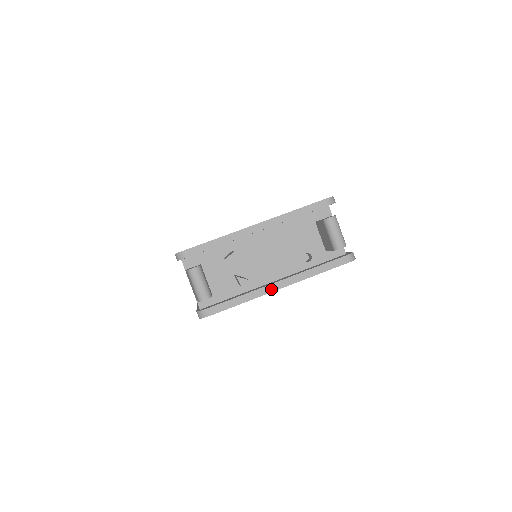
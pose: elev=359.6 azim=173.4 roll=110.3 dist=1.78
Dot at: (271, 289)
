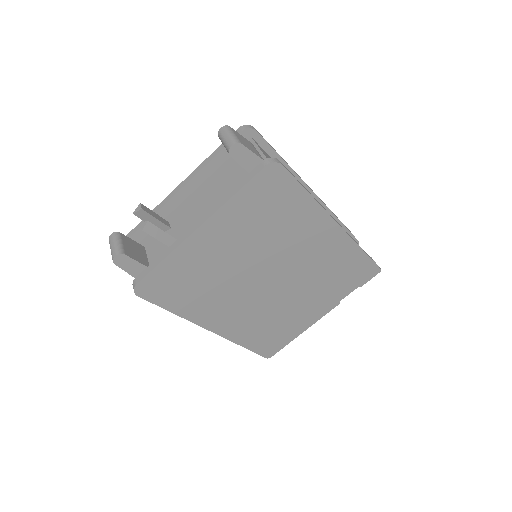
Dot at: (189, 233)
